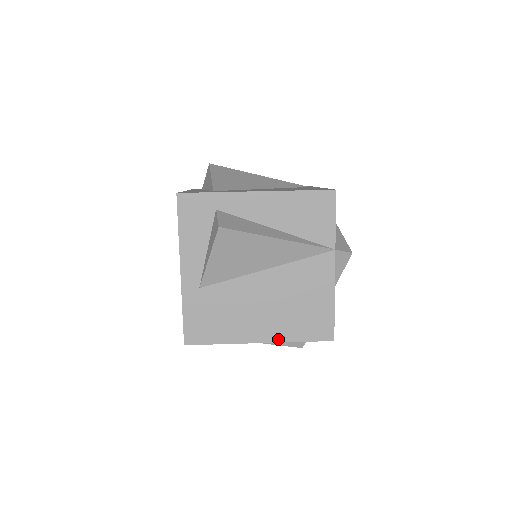
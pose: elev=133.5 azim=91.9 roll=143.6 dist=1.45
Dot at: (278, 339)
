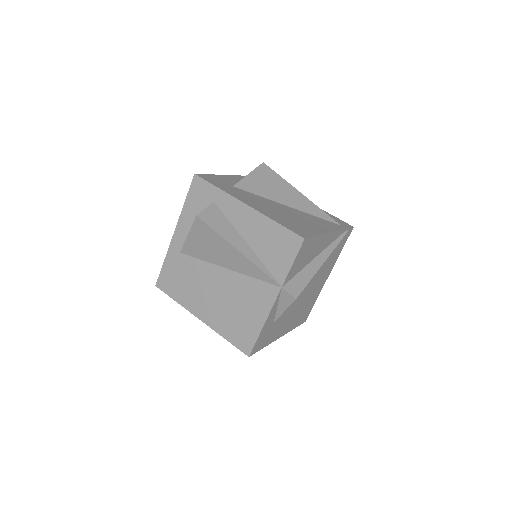
Dot at: (212, 326)
